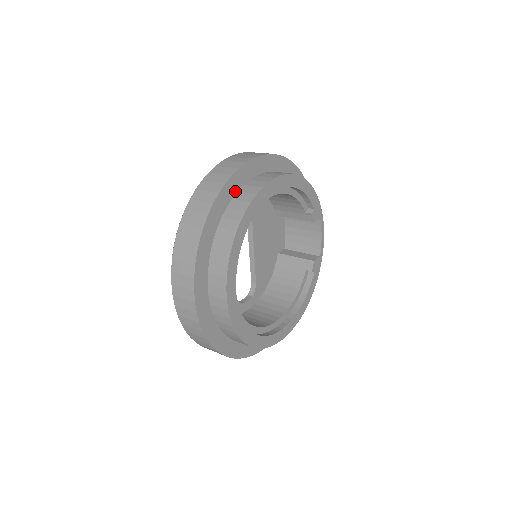
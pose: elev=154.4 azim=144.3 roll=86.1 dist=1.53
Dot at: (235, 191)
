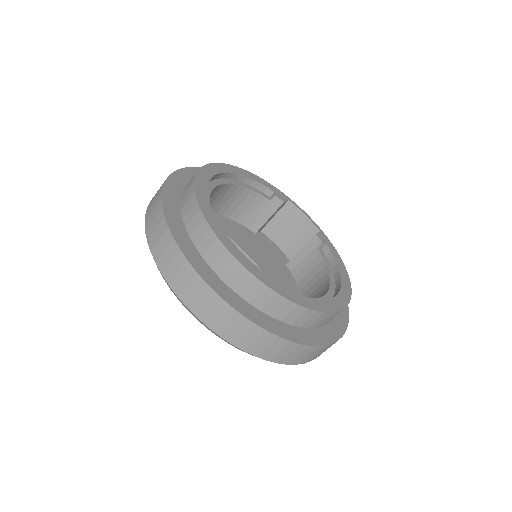
Dot at: (180, 191)
